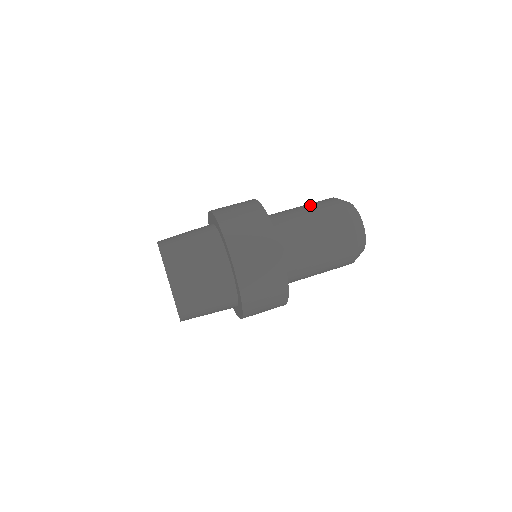
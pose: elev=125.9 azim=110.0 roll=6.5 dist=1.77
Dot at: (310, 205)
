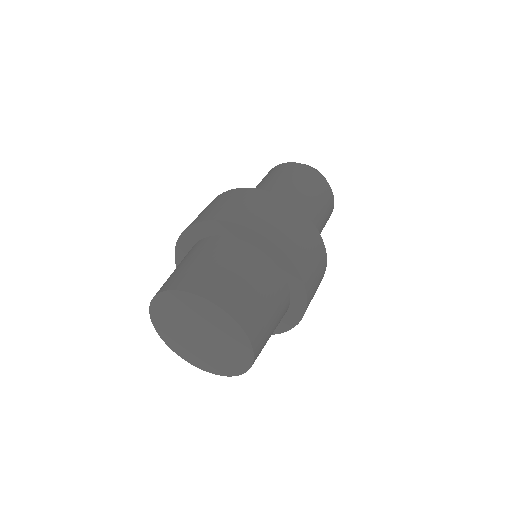
Dot at: (264, 180)
